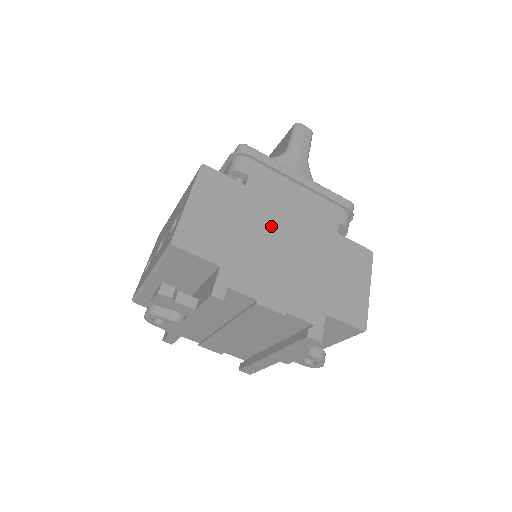
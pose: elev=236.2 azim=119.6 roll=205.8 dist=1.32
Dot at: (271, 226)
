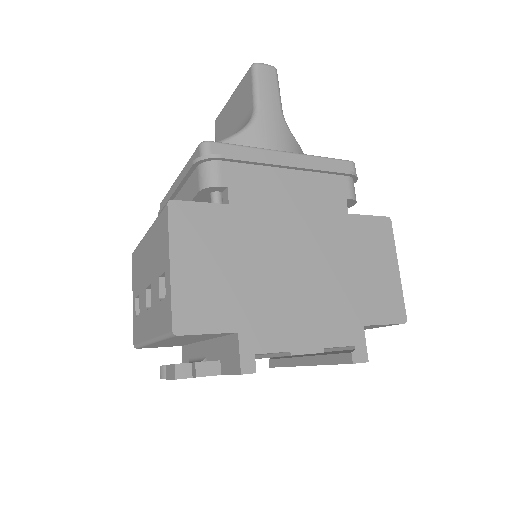
Dot at: (275, 246)
